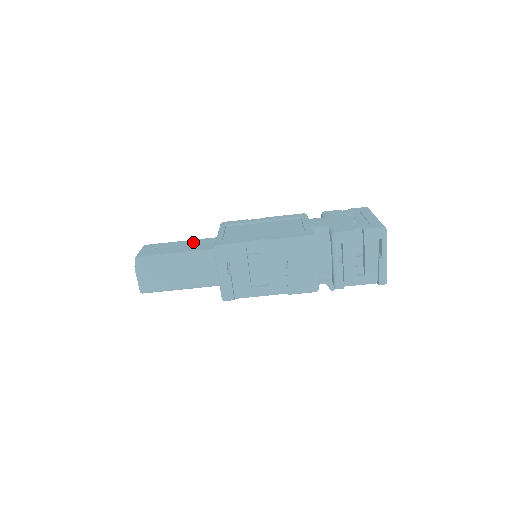
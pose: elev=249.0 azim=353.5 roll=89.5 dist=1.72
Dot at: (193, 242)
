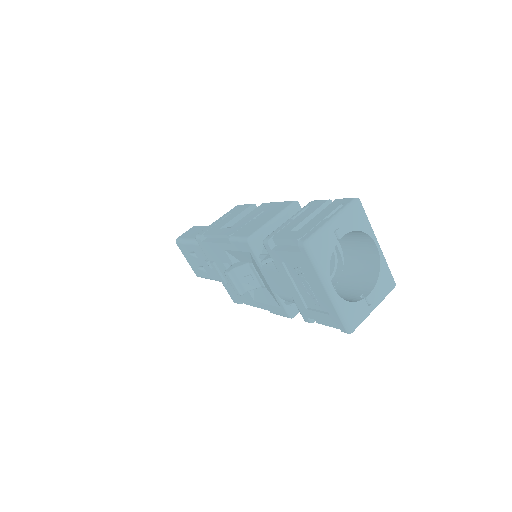
Dot at: occluded
